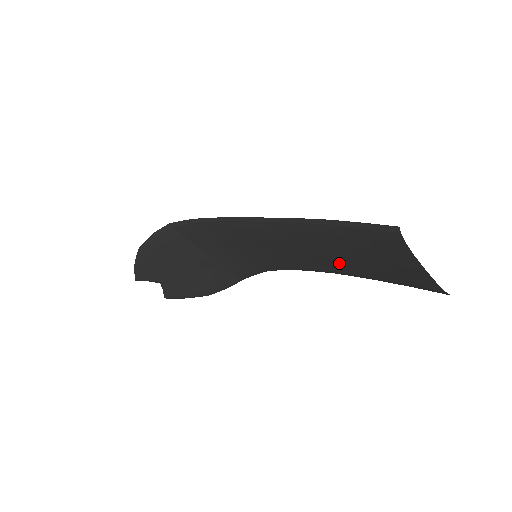
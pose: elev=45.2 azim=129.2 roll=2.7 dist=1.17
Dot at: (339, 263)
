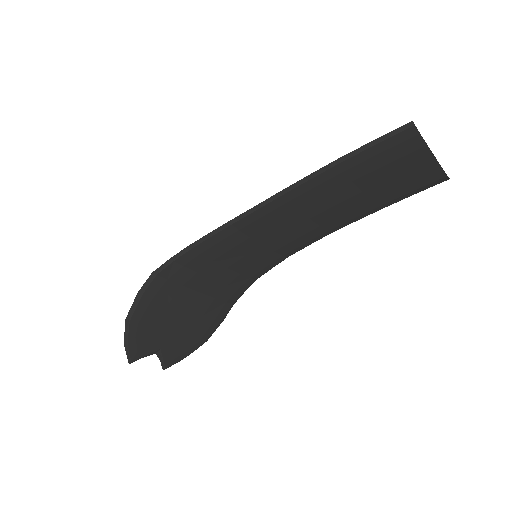
Dot at: (343, 211)
